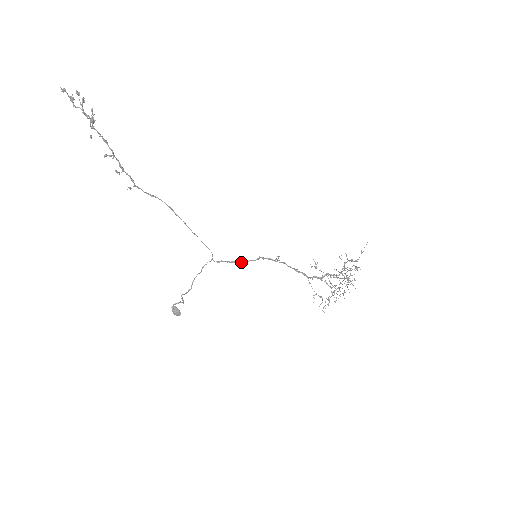
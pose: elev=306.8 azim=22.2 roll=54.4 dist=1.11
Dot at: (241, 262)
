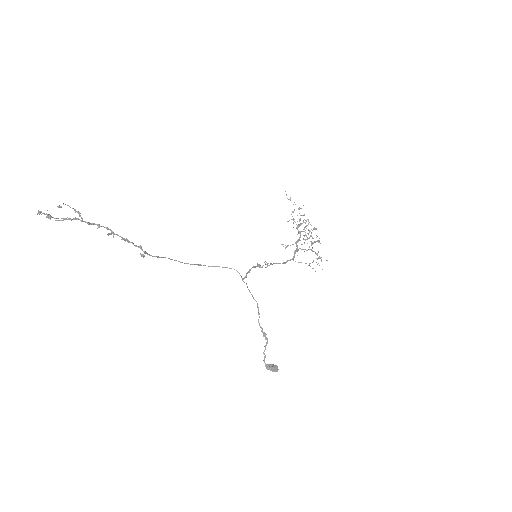
Dot at: (255, 266)
